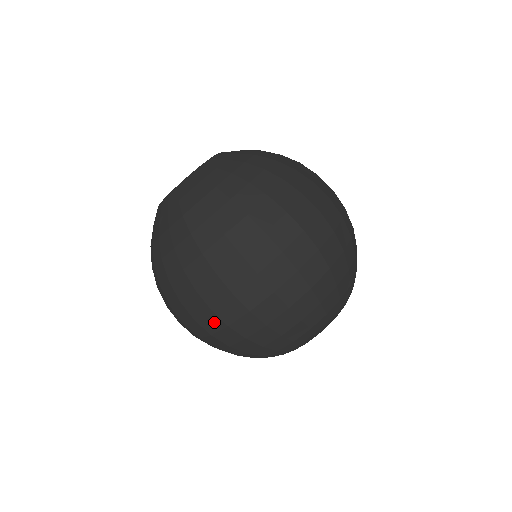
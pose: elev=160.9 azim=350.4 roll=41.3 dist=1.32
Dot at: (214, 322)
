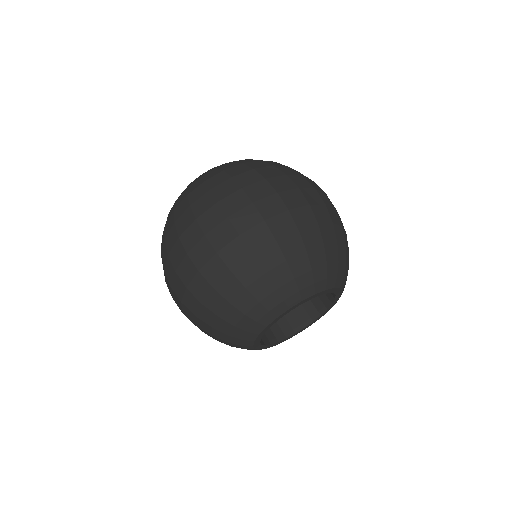
Dot at: (189, 269)
